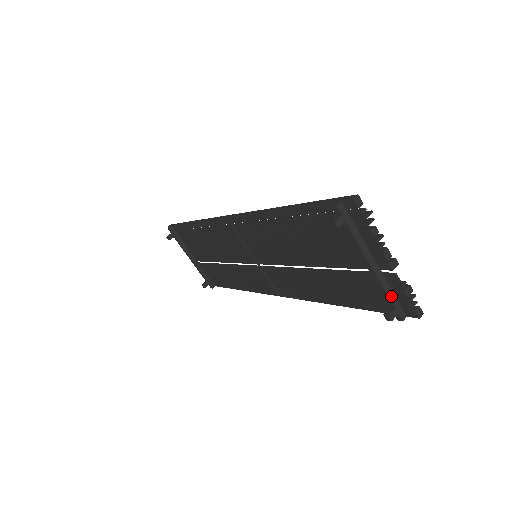
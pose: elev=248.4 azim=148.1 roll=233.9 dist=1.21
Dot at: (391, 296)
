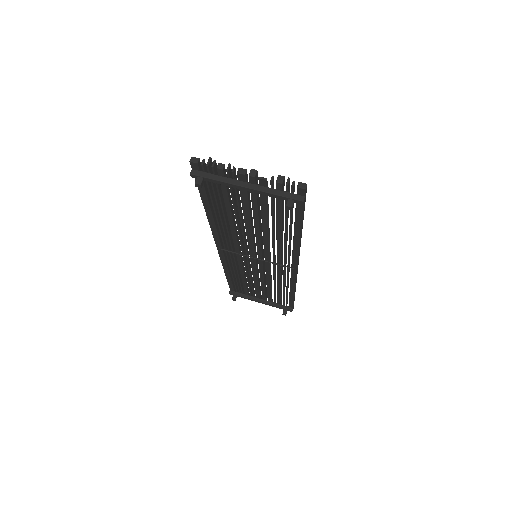
Dot at: (278, 193)
